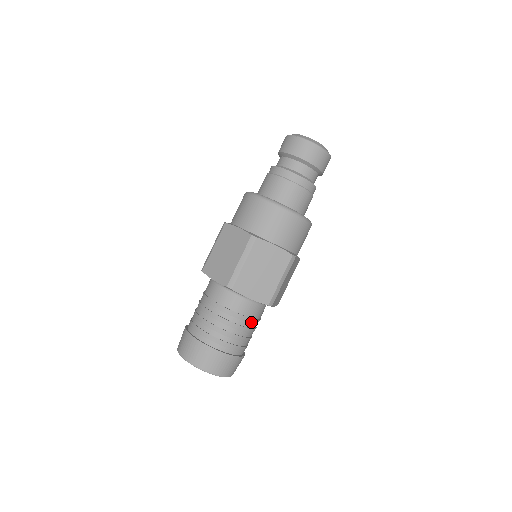
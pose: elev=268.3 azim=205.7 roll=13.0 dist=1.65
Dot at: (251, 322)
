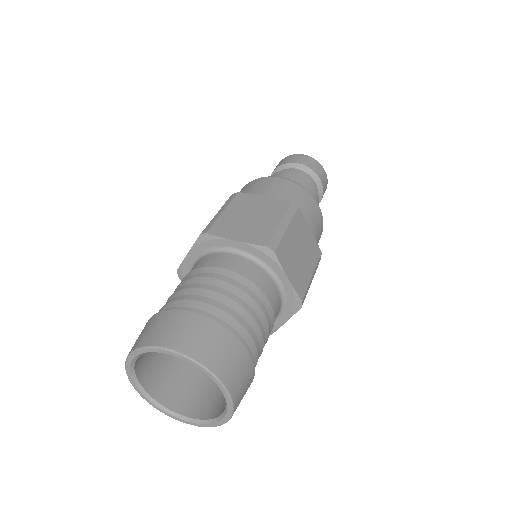
Dot at: (271, 325)
